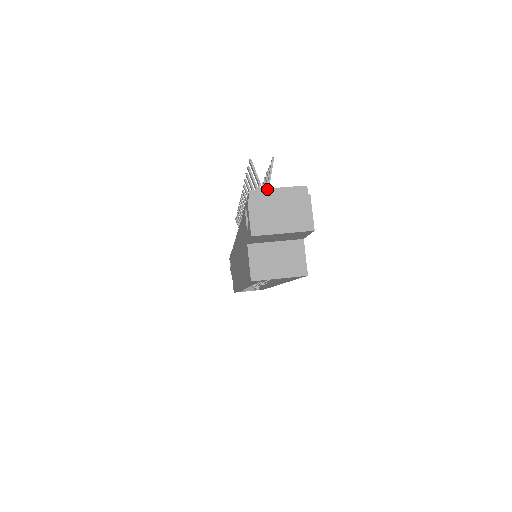
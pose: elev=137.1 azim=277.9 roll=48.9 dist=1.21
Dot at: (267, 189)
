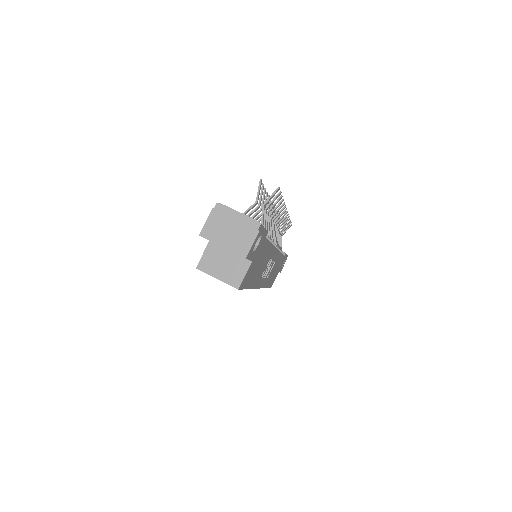
Dot at: (231, 208)
